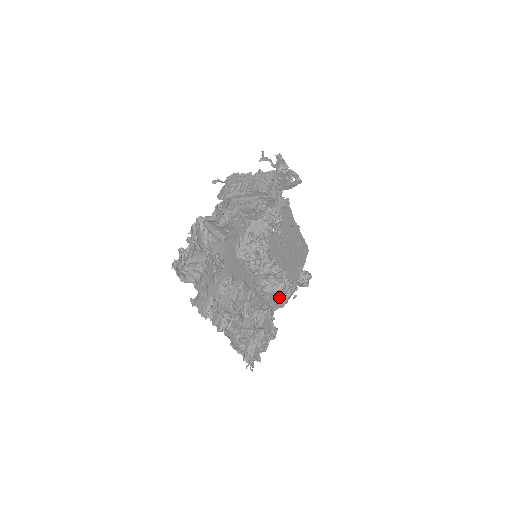
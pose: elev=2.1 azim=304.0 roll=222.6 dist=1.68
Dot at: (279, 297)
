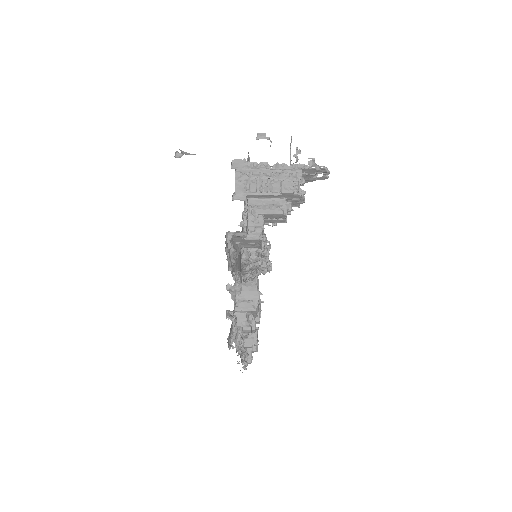
Dot at: occluded
